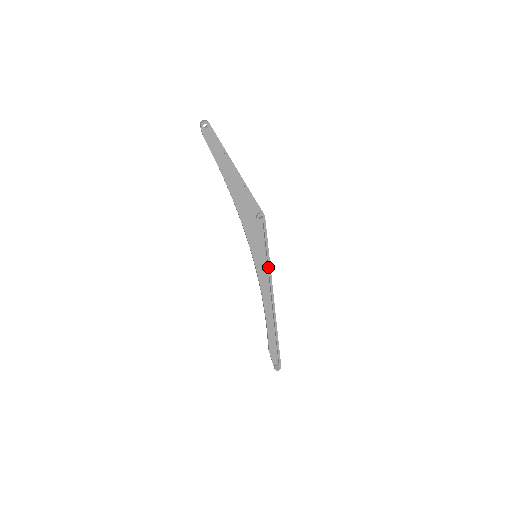
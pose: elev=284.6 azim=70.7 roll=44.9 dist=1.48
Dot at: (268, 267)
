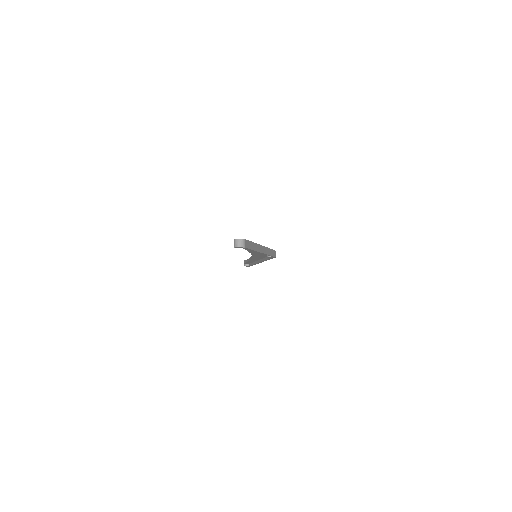
Dot at: (264, 260)
